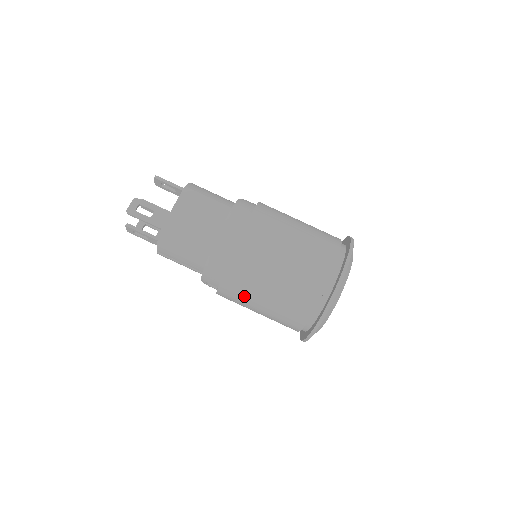
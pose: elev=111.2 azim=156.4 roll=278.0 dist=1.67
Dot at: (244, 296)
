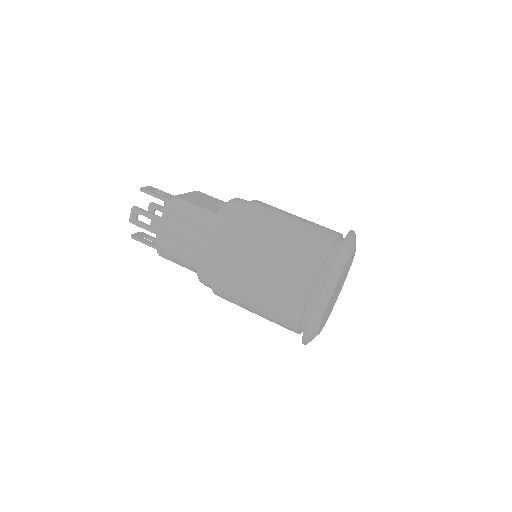
Dot at: (248, 252)
